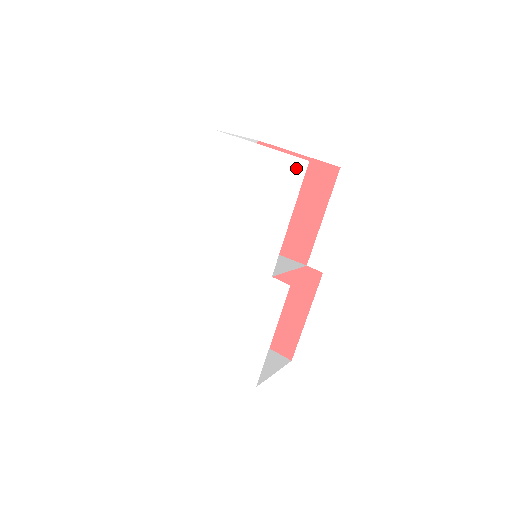
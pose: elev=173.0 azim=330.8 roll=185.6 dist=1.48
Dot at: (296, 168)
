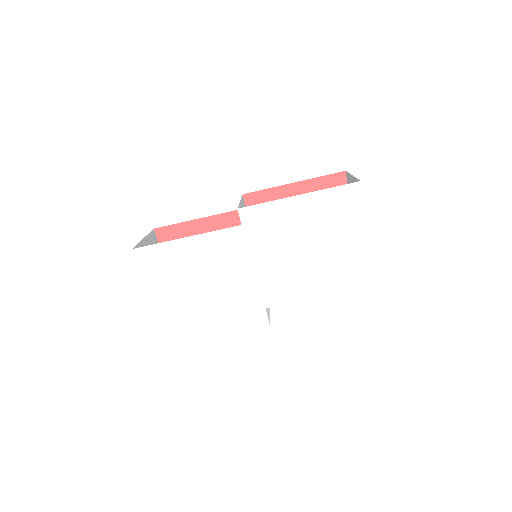
Dot at: (367, 278)
